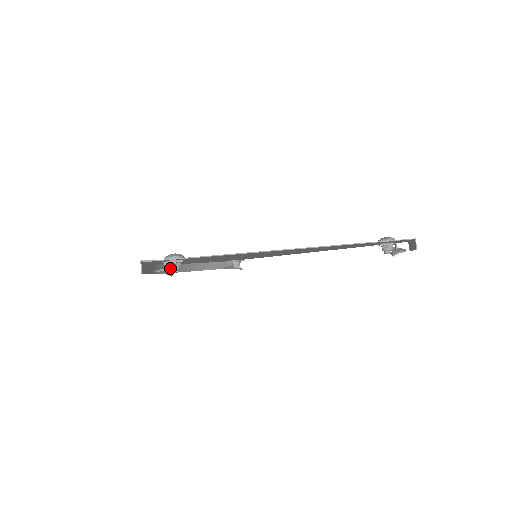
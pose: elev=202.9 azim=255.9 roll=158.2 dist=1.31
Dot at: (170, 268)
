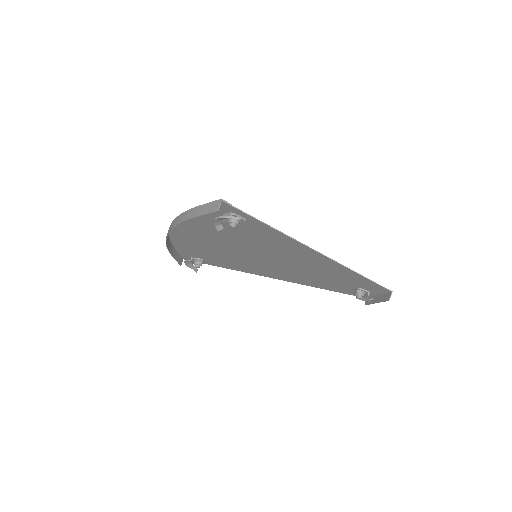
Dot at: (232, 221)
